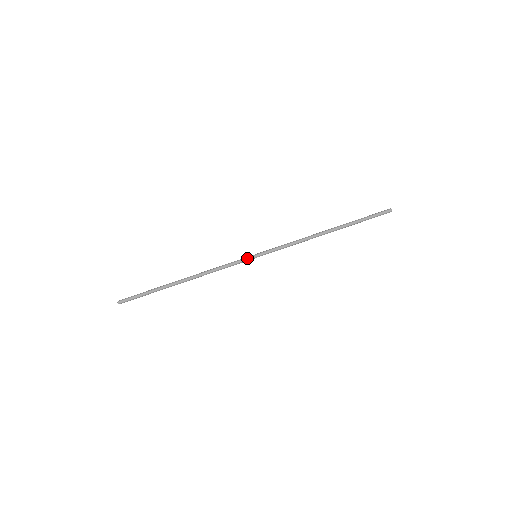
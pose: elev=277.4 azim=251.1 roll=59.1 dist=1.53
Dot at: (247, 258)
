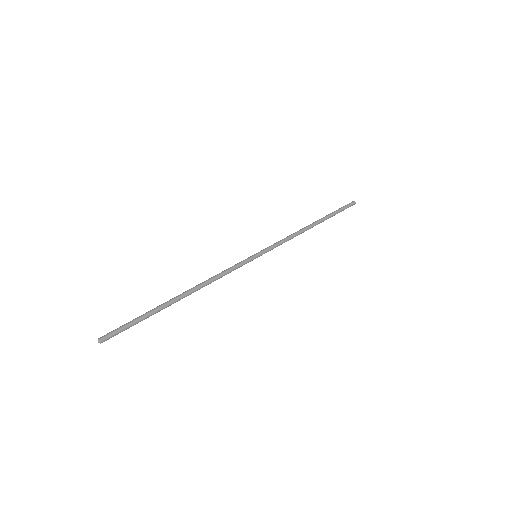
Dot at: (249, 258)
